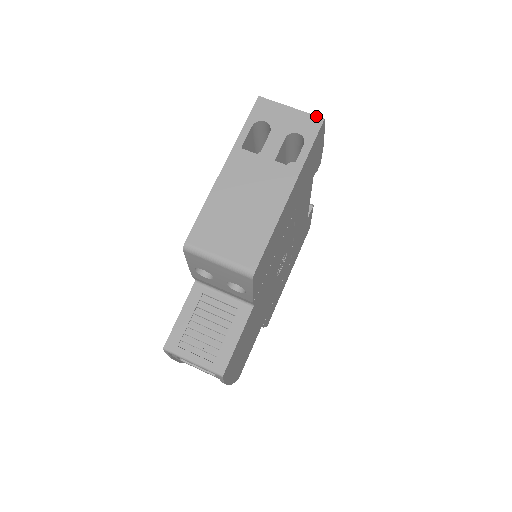
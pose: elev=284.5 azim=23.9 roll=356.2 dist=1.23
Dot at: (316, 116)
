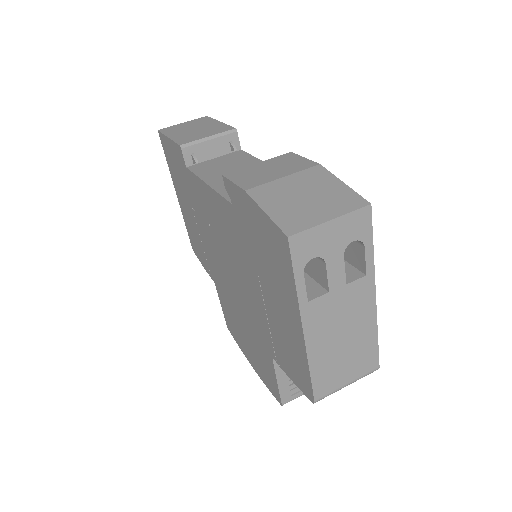
Dot at: (362, 209)
